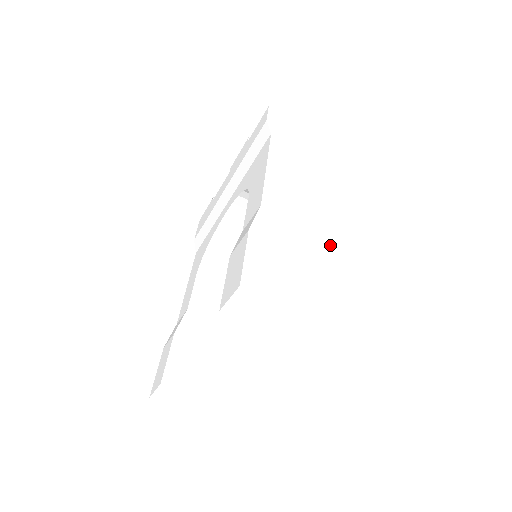
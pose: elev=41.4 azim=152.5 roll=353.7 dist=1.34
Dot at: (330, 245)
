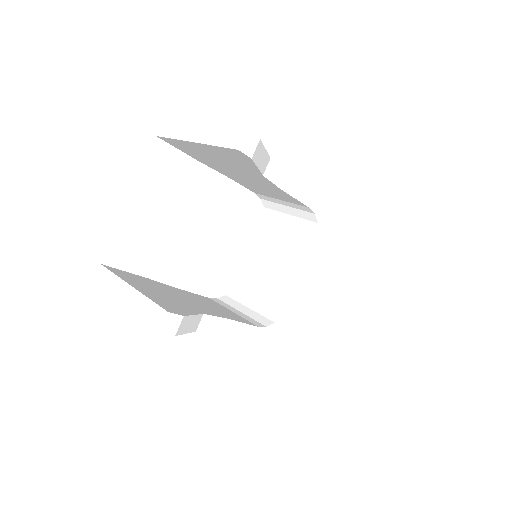
Dot at: occluded
